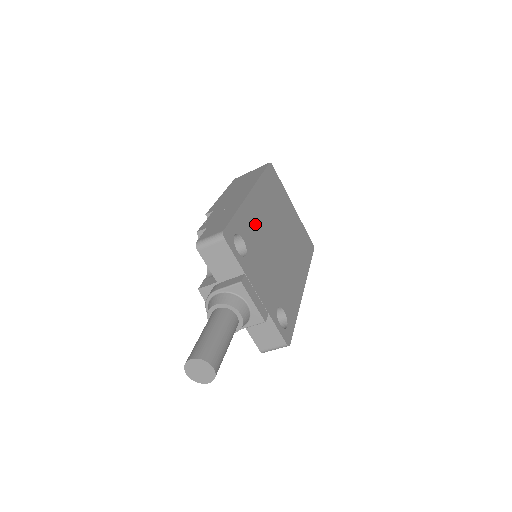
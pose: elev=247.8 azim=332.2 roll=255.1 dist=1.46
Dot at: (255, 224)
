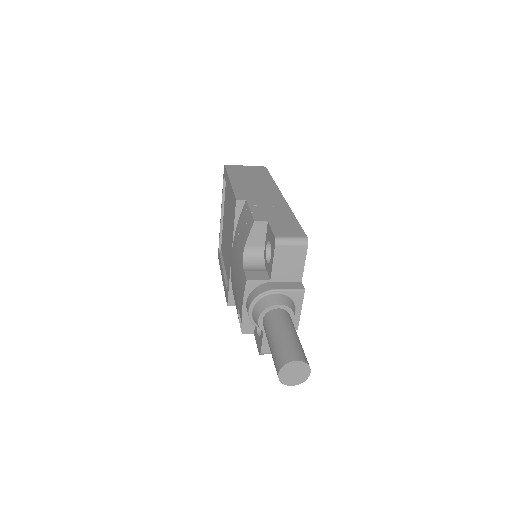
Dot at: occluded
